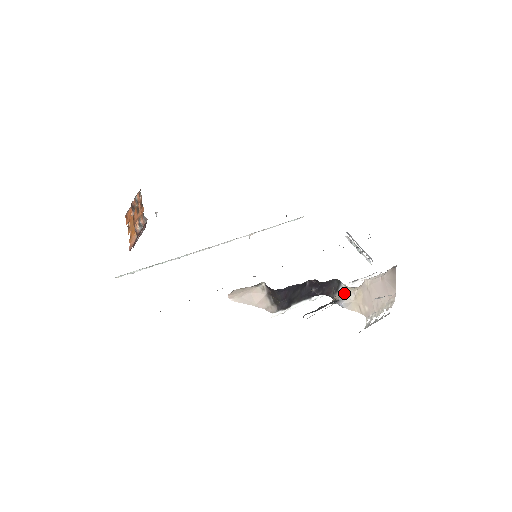
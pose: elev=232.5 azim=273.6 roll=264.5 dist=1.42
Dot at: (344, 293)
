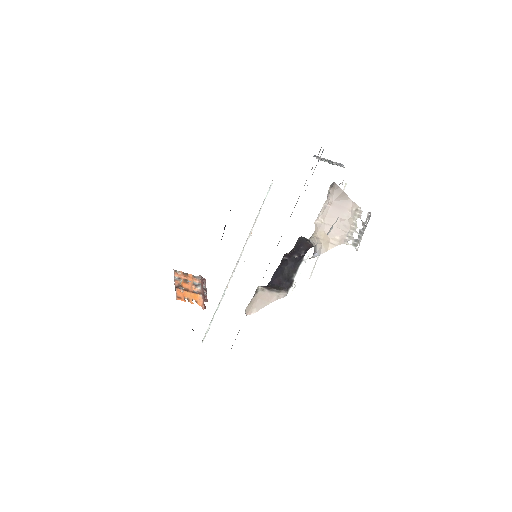
Dot at: (313, 243)
